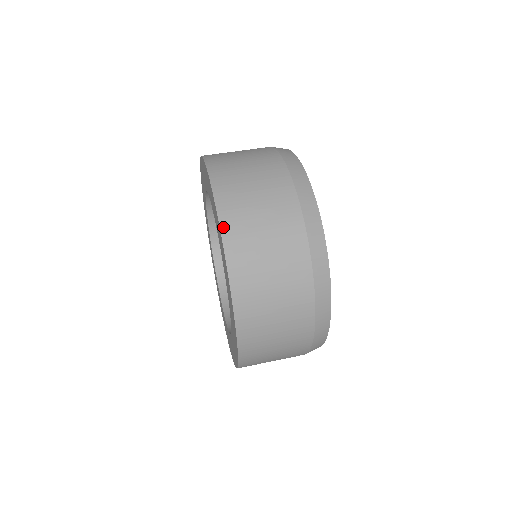
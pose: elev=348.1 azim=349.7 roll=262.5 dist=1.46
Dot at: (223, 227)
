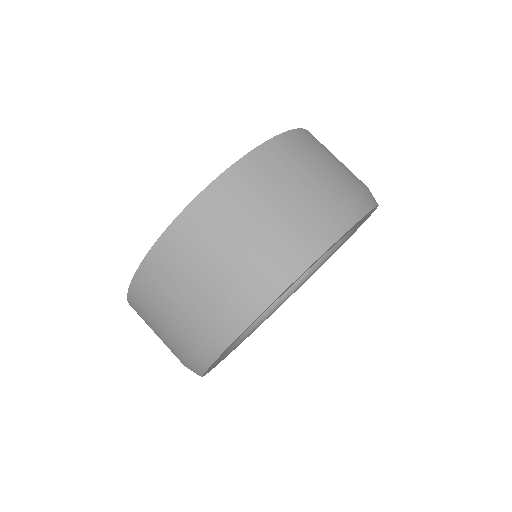
Dot at: (149, 257)
